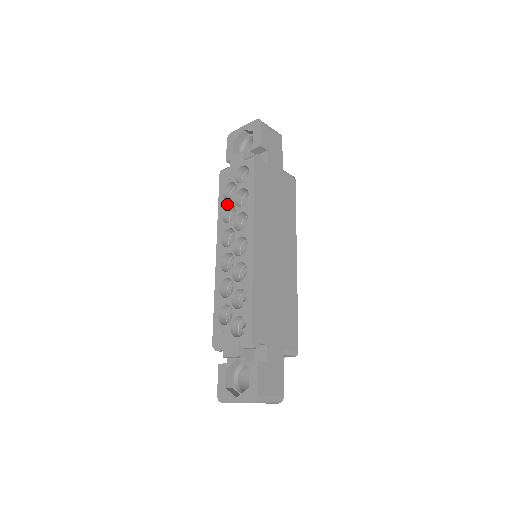
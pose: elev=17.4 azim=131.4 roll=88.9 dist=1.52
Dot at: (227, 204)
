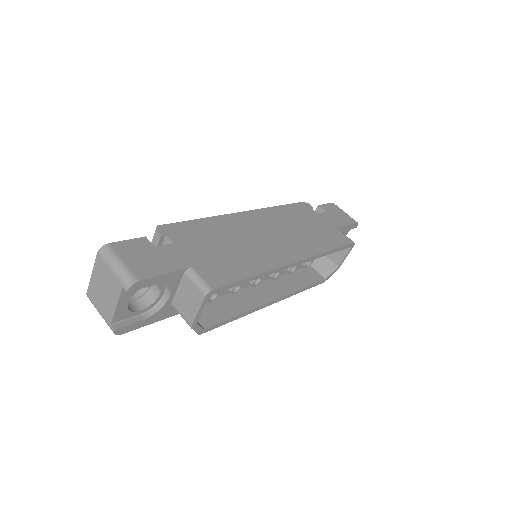
Dot at: occluded
